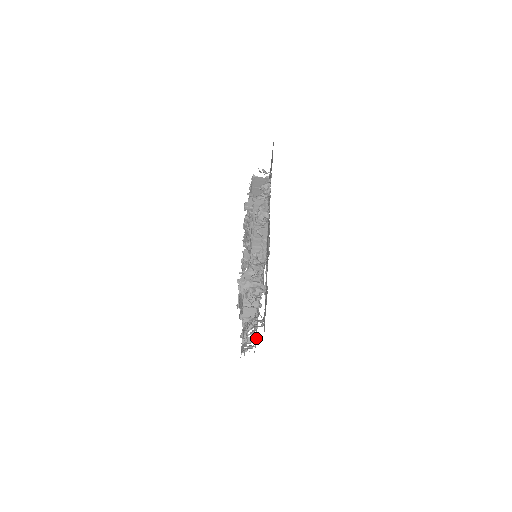
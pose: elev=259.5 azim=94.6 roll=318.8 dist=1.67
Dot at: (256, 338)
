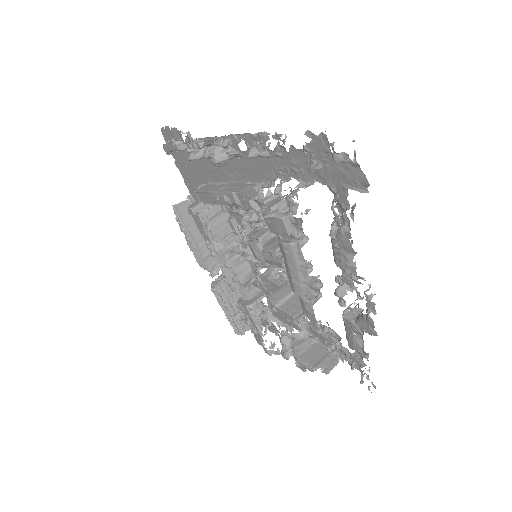
Dot at: occluded
